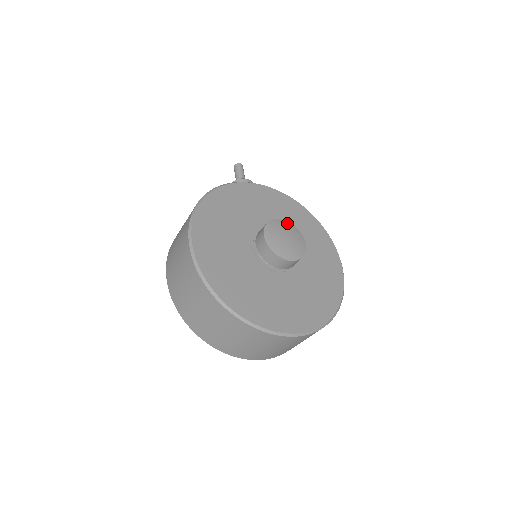
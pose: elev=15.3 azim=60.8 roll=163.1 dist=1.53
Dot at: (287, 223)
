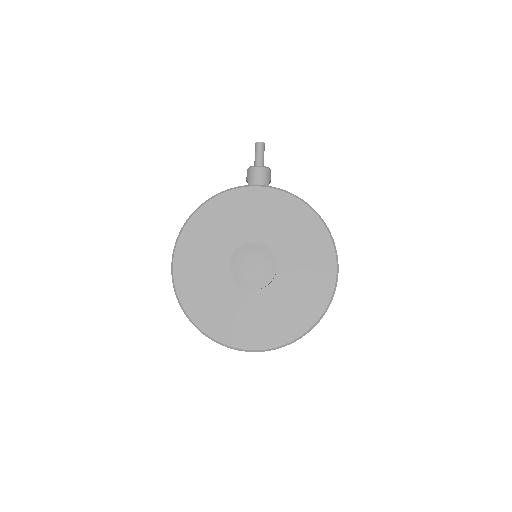
Dot at: (259, 247)
